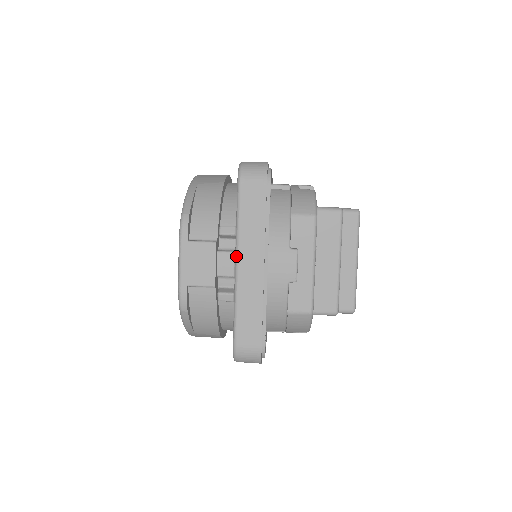
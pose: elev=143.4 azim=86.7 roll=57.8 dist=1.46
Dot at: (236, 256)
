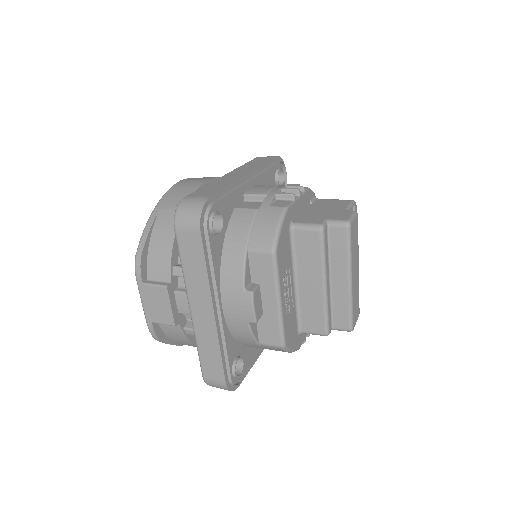
Dot at: (188, 300)
